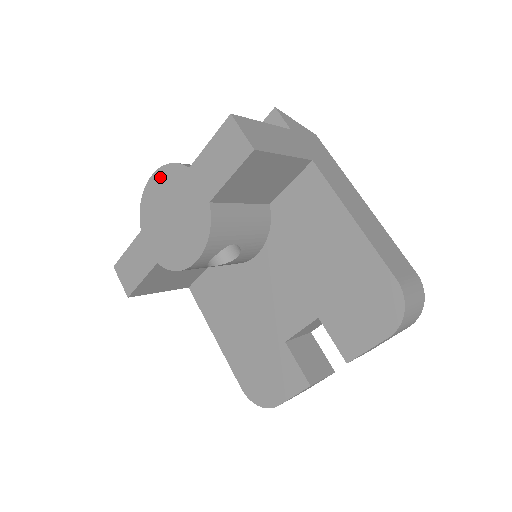
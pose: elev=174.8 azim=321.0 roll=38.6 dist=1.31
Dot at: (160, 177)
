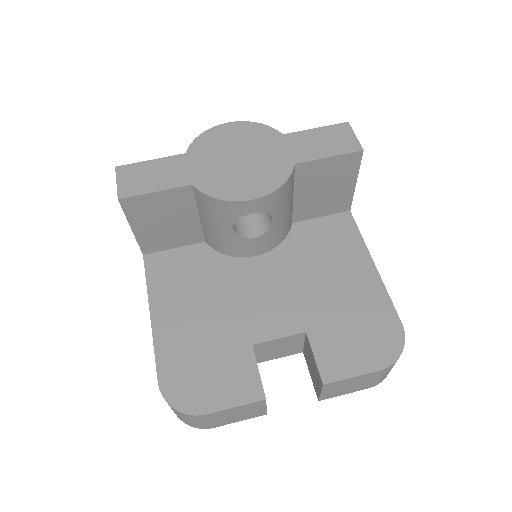
Dot at: (241, 127)
